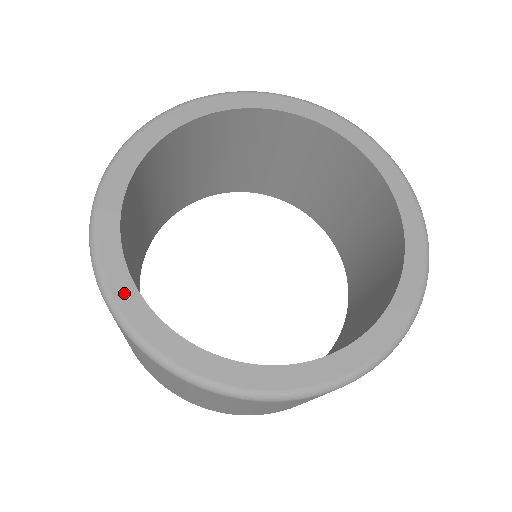
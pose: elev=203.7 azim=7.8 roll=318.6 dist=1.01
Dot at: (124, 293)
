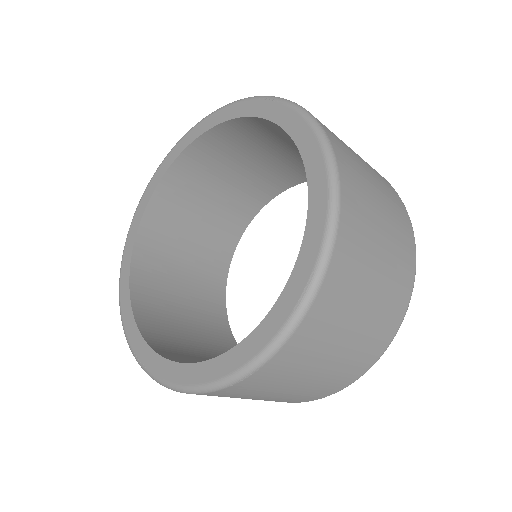
Dot at: (182, 375)
